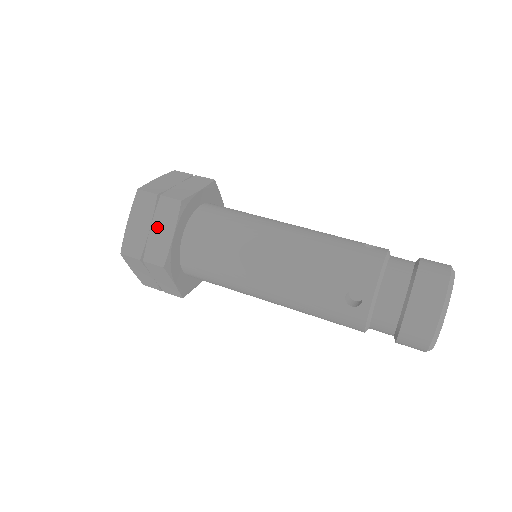
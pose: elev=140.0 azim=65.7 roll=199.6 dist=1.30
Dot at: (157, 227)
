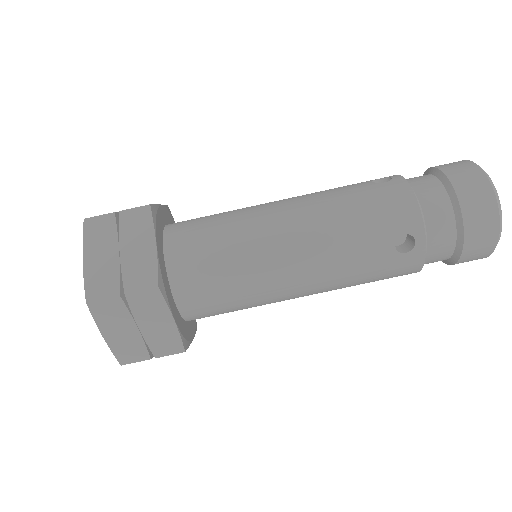
Dot at: occluded
